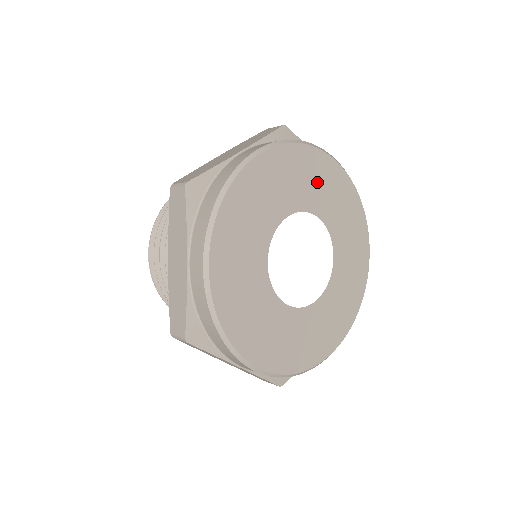
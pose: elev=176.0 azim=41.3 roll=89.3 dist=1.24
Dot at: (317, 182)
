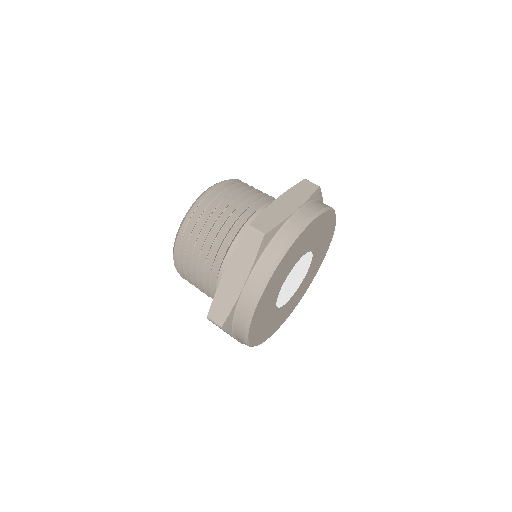
Dot at: (323, 232)
